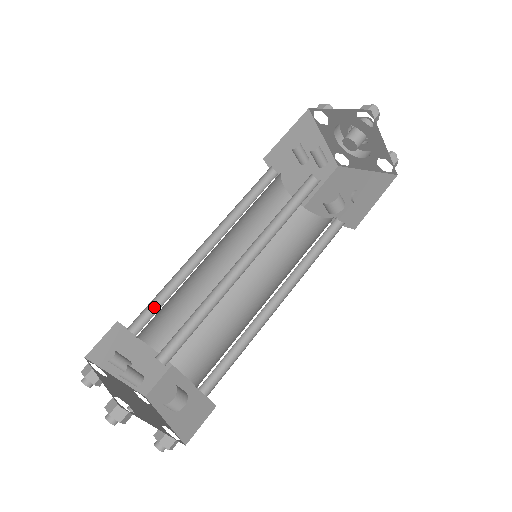
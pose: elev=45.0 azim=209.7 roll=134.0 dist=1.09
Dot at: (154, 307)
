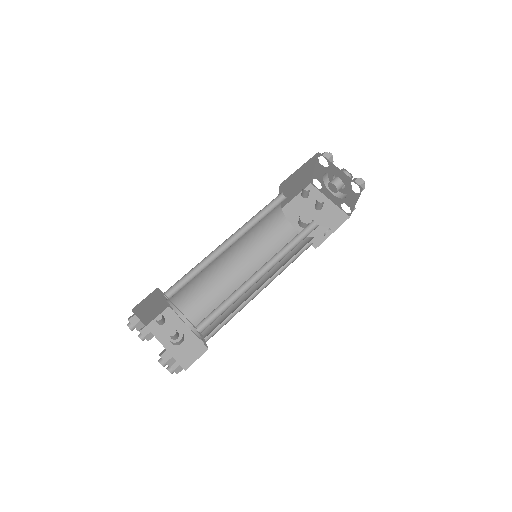
Dot at: (183, 279)
